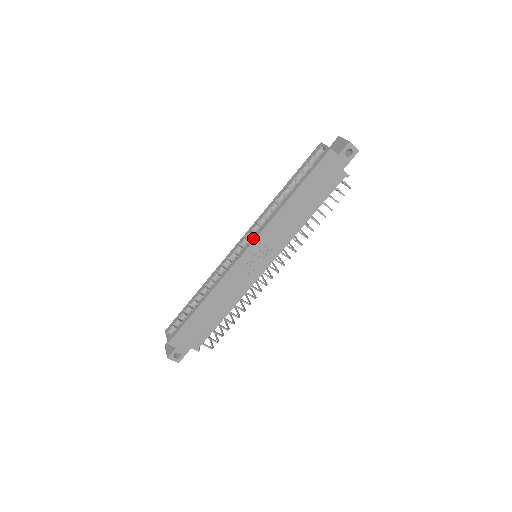
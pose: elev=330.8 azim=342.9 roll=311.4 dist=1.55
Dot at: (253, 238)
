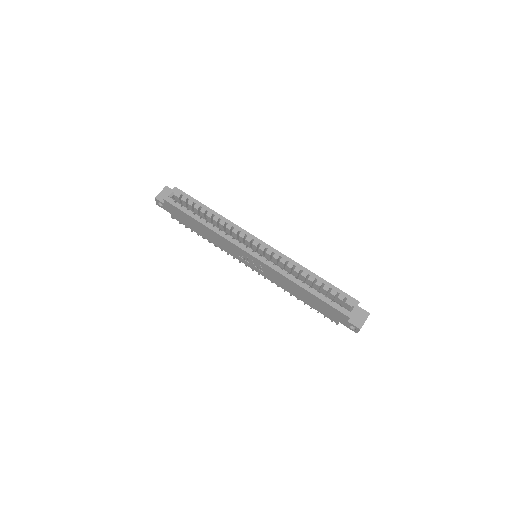
Dot at: (264, 260)
